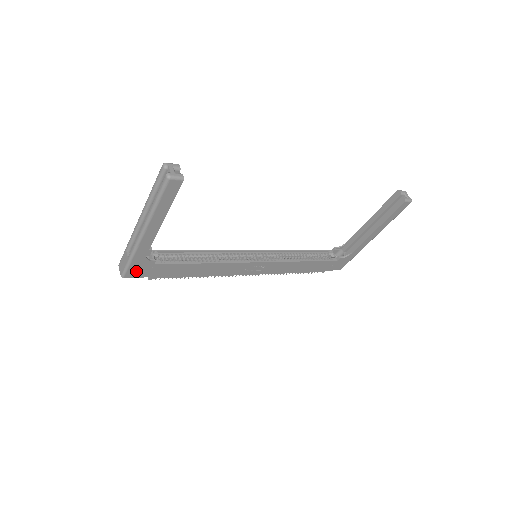
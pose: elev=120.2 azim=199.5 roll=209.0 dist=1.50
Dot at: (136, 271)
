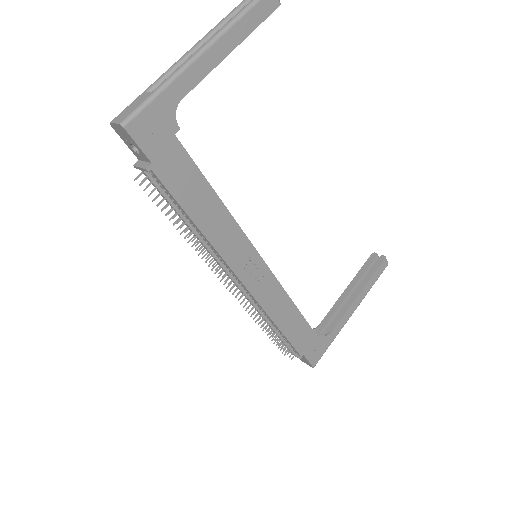
Dot at: (147, 128)
